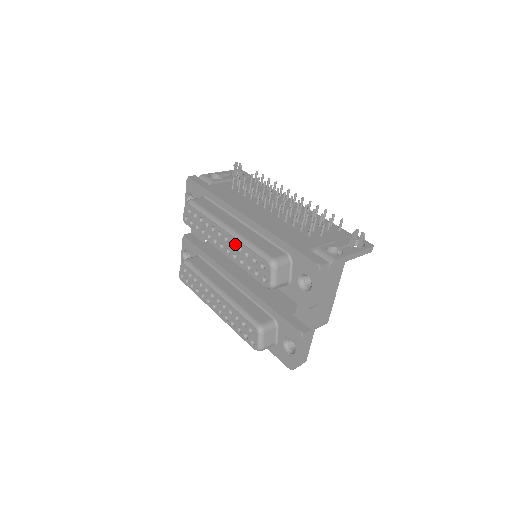
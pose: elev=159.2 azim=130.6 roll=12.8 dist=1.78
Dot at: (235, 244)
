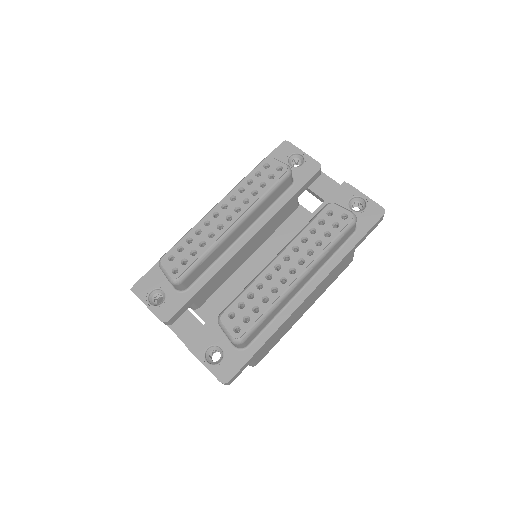
Dot at: (234, 195)
